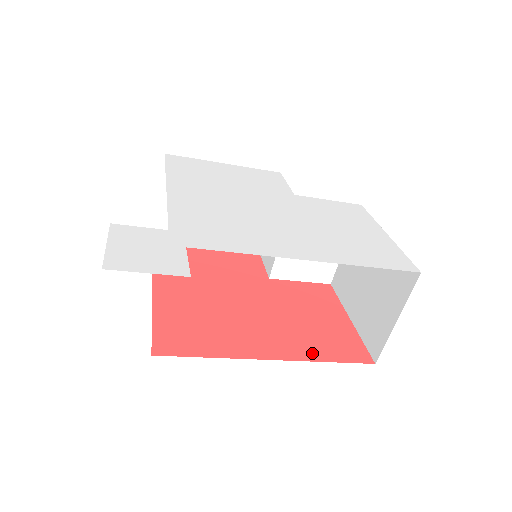
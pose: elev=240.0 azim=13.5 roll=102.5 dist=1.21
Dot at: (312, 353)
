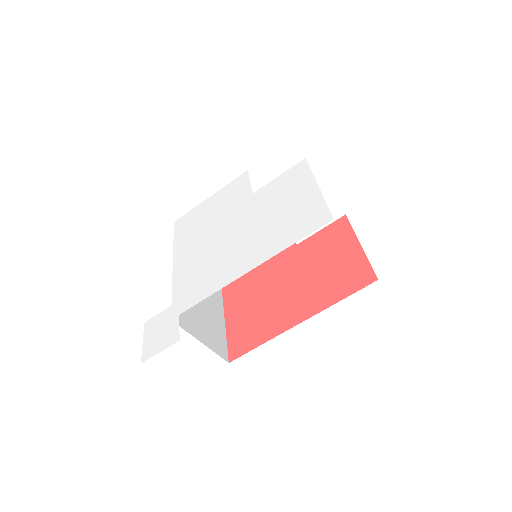
Dot at: (328, 300)
